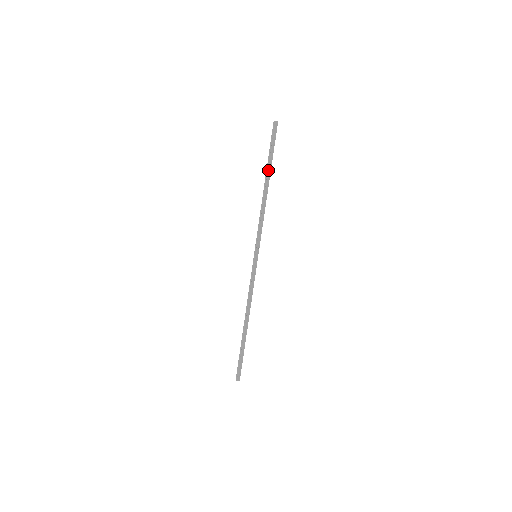
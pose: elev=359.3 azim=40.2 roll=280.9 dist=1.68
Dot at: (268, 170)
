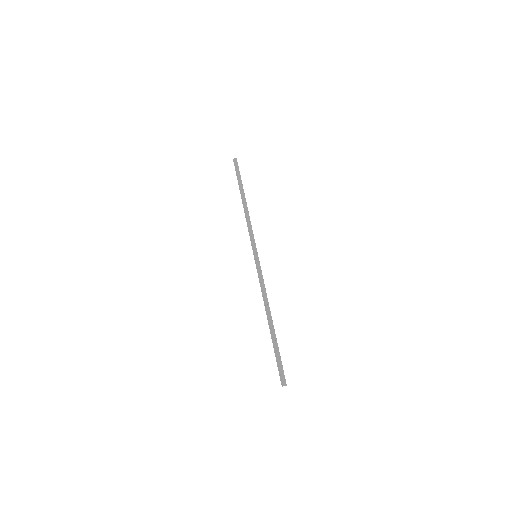
Dot at: (240, 189)
